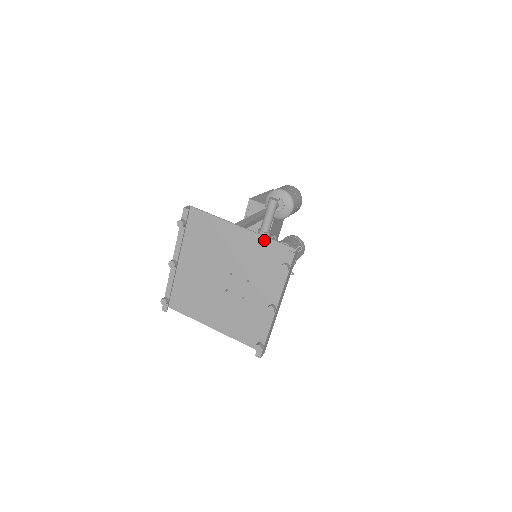
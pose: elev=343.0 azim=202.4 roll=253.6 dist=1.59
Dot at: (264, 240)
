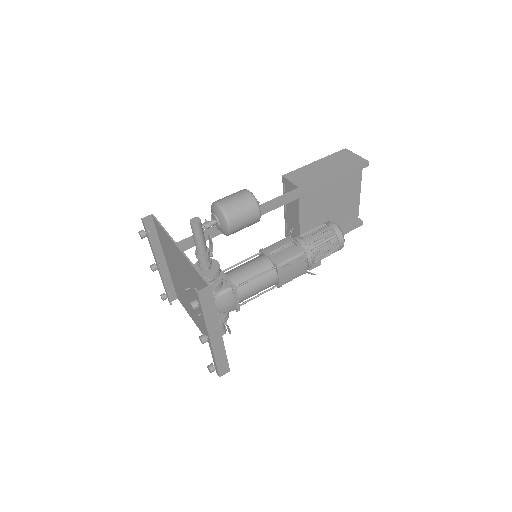
Dot at: (191, 266)
